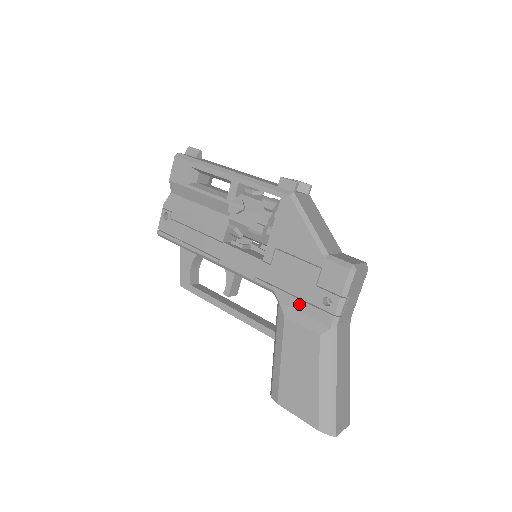
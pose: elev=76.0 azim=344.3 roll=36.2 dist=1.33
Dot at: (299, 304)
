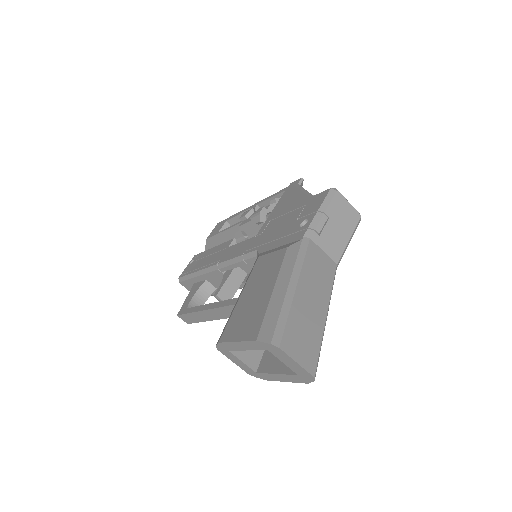
Dot at: (277, 243)
